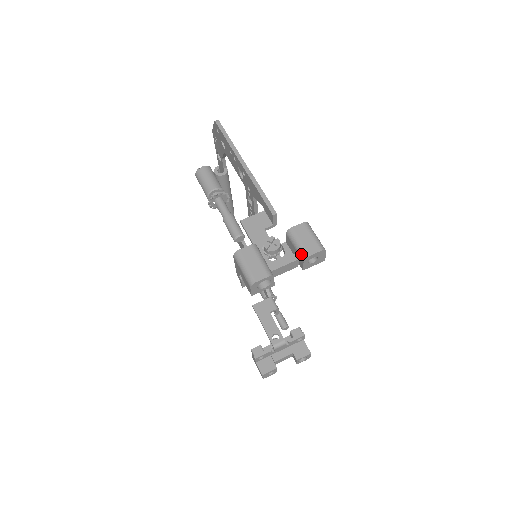
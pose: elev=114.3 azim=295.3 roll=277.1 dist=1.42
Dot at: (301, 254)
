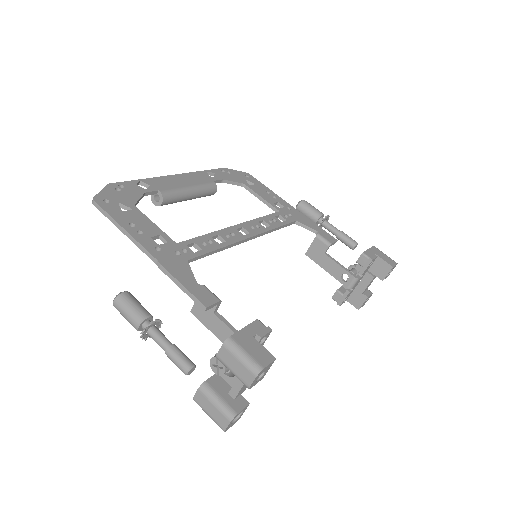
Dot at: (243, 383)
